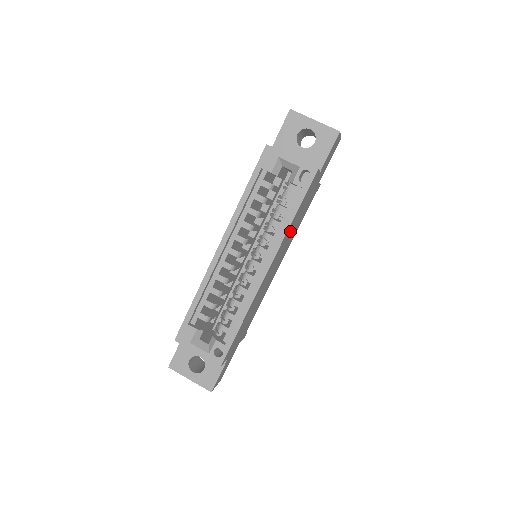
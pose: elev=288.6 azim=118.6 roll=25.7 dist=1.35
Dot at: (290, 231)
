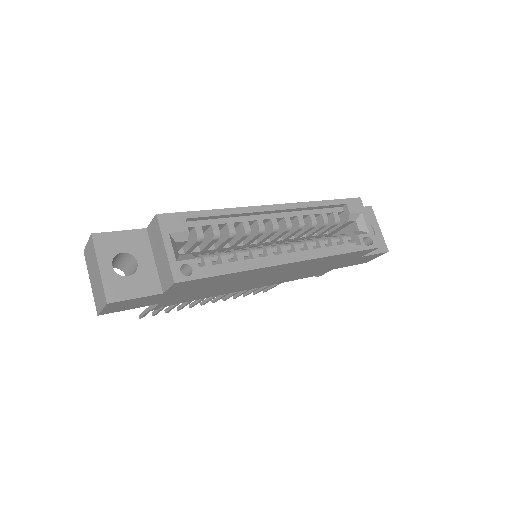
Dot at: (314, 264)
